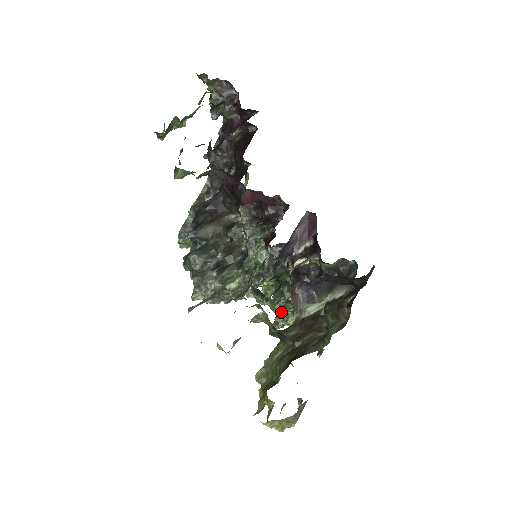
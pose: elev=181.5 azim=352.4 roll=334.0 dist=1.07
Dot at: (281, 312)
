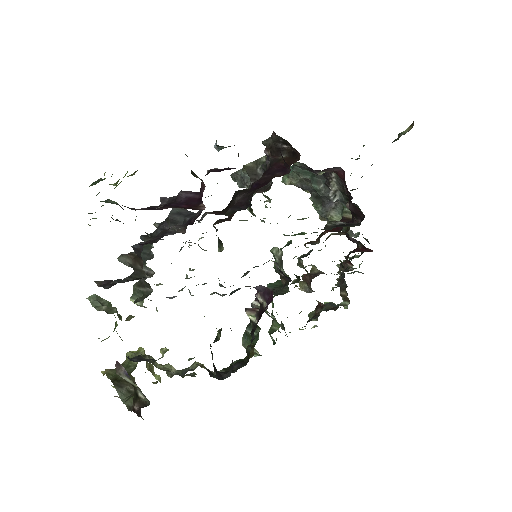
Dot at: occluded
